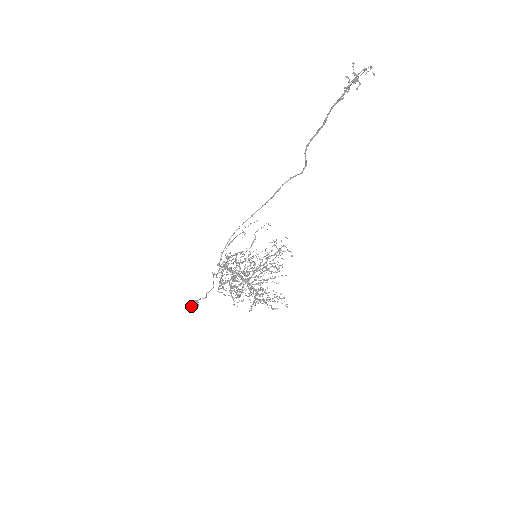
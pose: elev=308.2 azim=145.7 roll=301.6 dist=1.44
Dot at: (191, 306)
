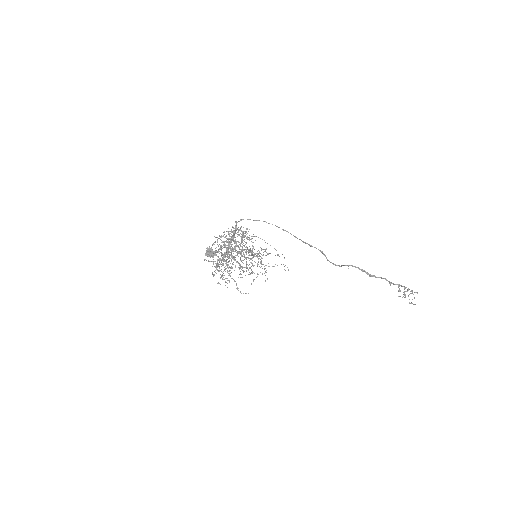
Dot at: (211, 255)
